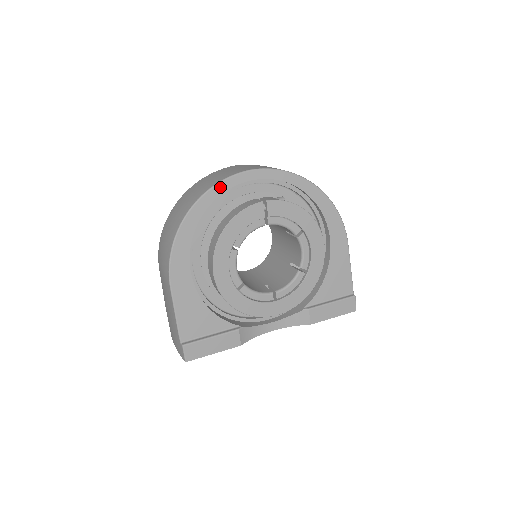
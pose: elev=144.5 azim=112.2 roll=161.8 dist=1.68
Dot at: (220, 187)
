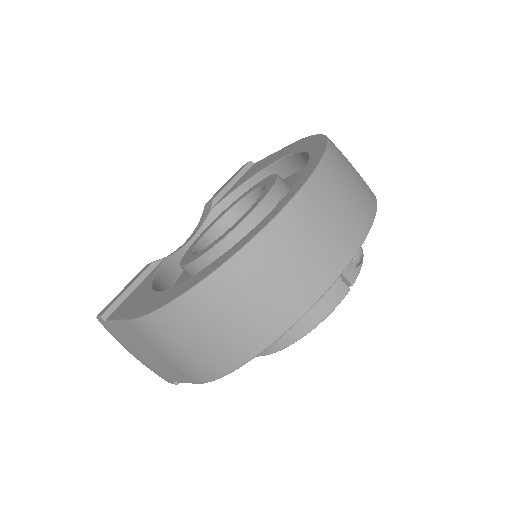
Dot at: (317, 299)
